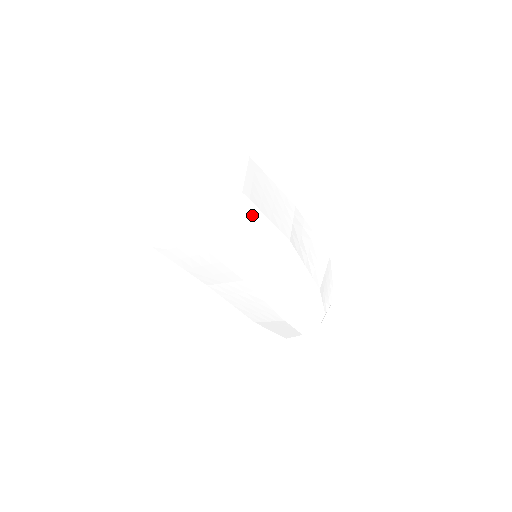
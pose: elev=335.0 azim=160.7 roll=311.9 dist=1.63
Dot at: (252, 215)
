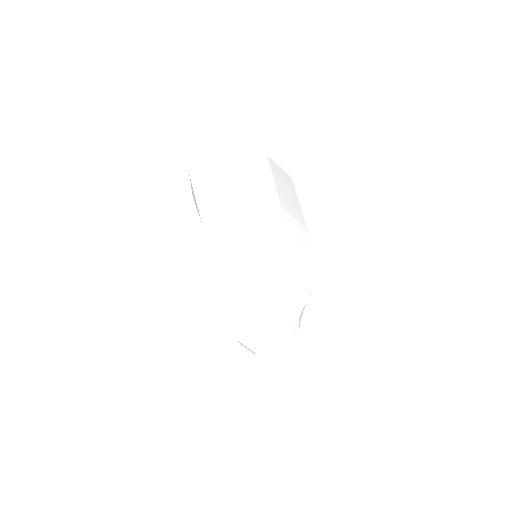
Dot at: (265, 173)
